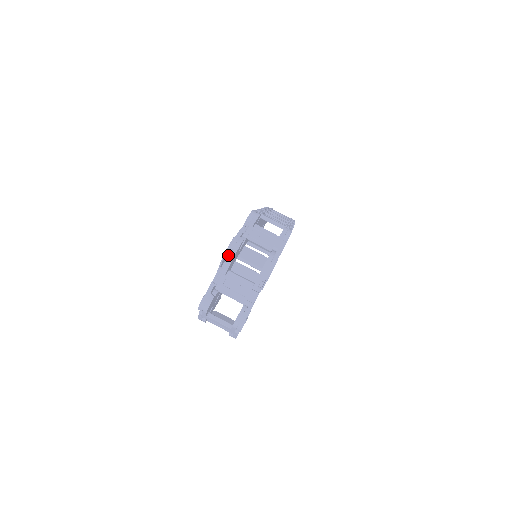
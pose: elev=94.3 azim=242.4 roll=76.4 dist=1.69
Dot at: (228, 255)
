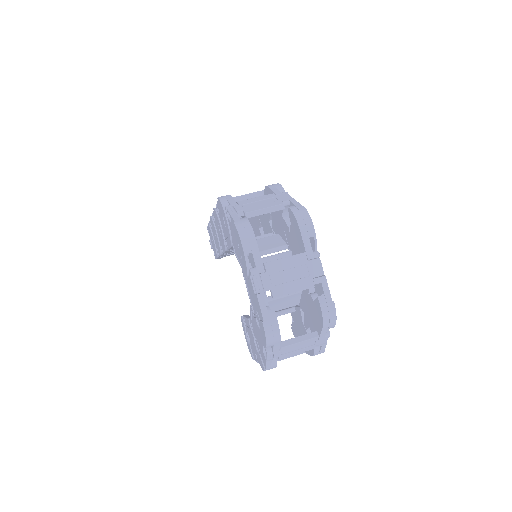
Dot at: (248, 245)
